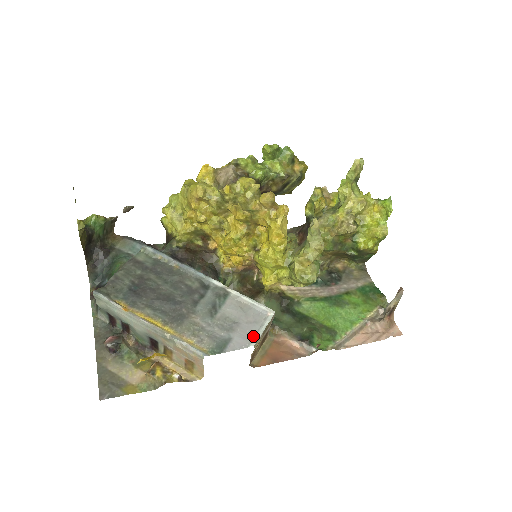
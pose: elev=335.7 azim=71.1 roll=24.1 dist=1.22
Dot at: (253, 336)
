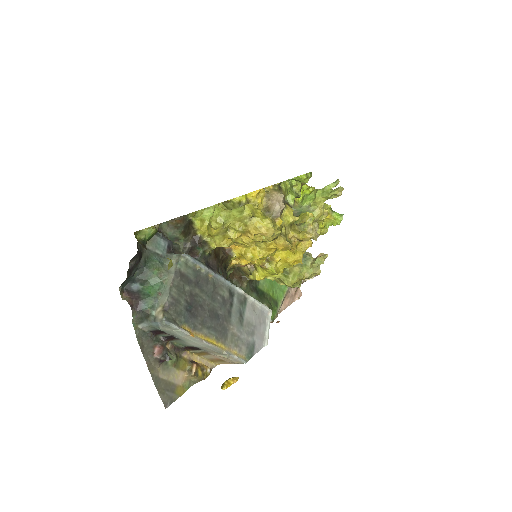
Dot at: (264, 336)
